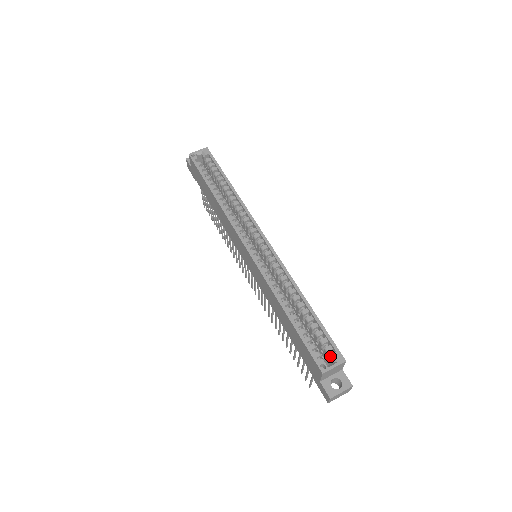
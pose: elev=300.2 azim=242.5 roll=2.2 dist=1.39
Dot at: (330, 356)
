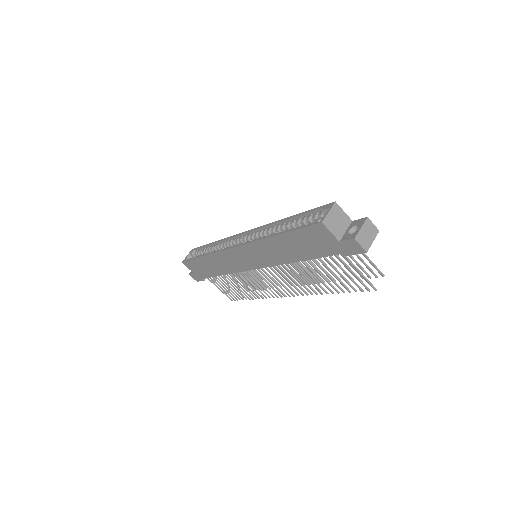
Dot at: (323, 214)
